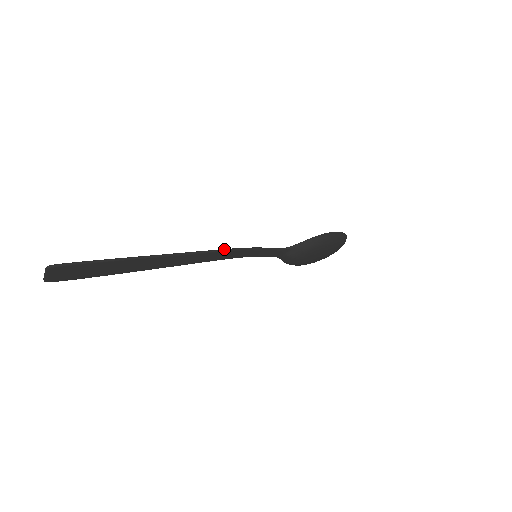
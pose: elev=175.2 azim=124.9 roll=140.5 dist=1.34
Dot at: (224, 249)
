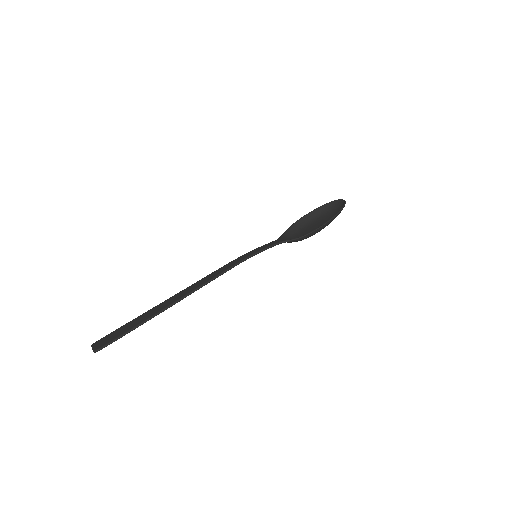
Dot at: (228, 270)
